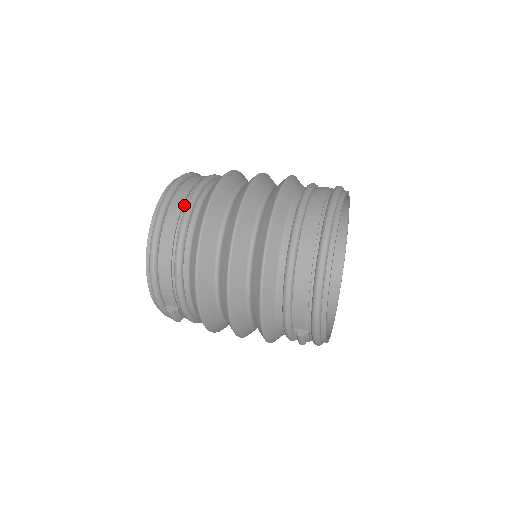
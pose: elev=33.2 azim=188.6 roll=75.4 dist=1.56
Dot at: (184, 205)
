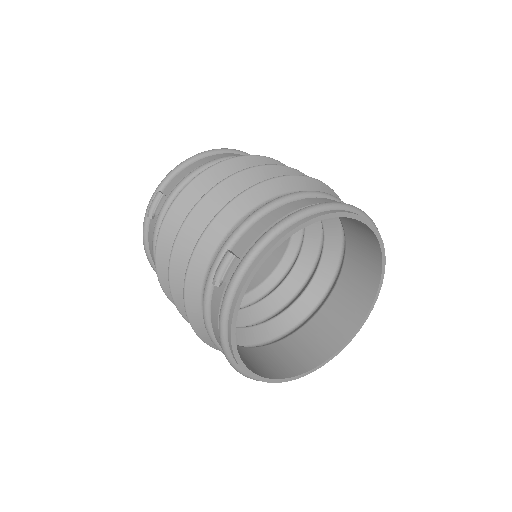
Dot at: occluded
